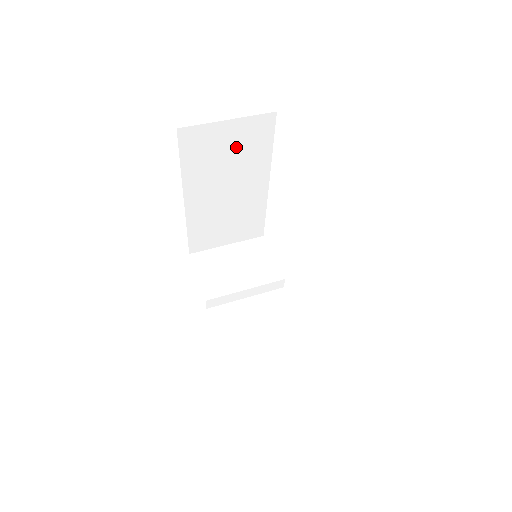
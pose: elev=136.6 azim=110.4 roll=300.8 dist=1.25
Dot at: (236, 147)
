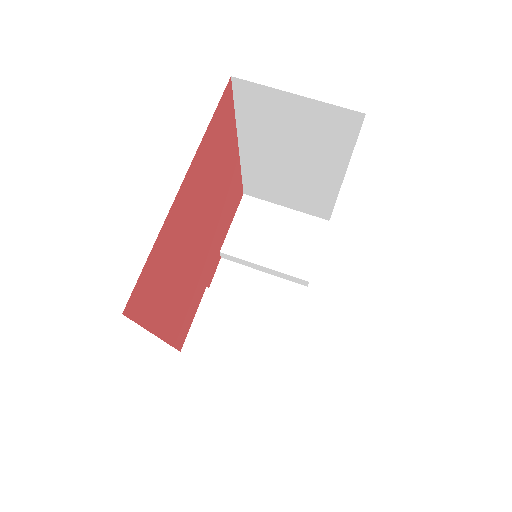
Dot at: (305, 126)
